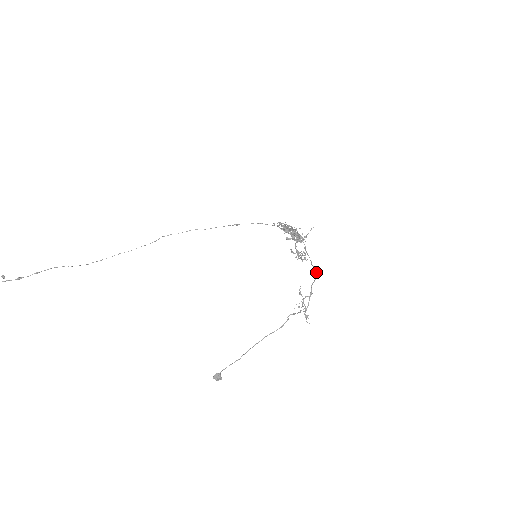
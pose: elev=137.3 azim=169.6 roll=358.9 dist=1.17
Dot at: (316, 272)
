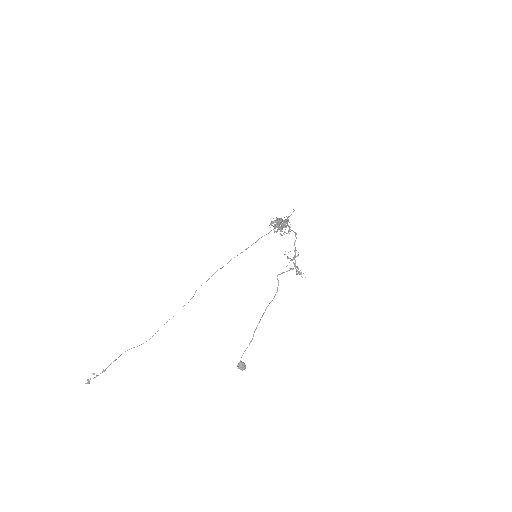
Dot at: (294, 232)
